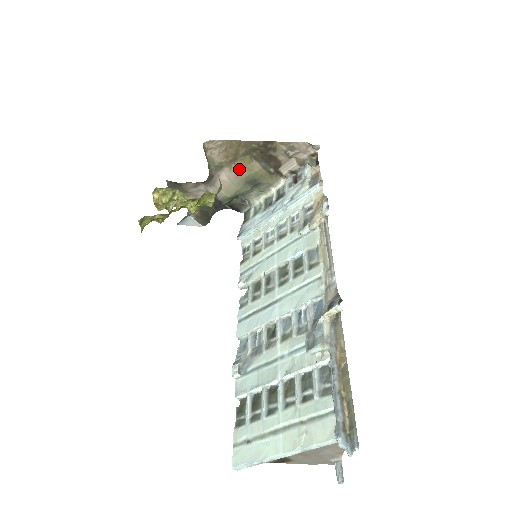
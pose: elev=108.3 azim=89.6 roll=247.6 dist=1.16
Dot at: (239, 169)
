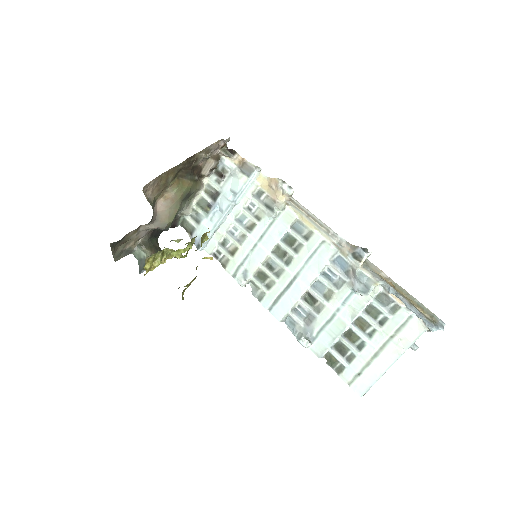
Dot at: (172, 194)
